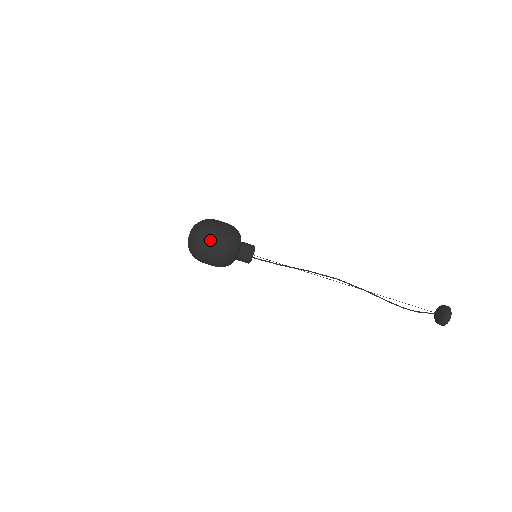
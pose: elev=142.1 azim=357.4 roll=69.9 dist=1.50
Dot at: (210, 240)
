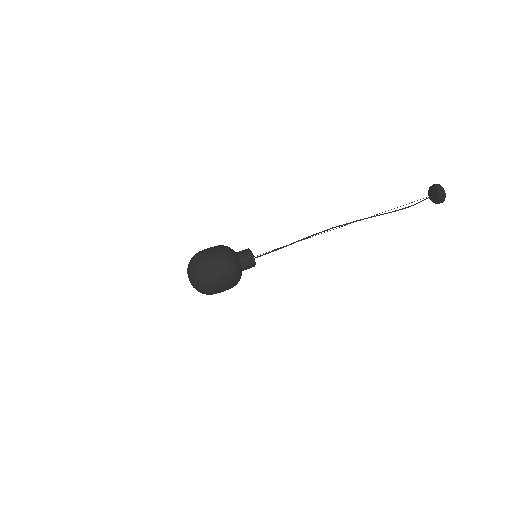
Dot at: (208, 265)
